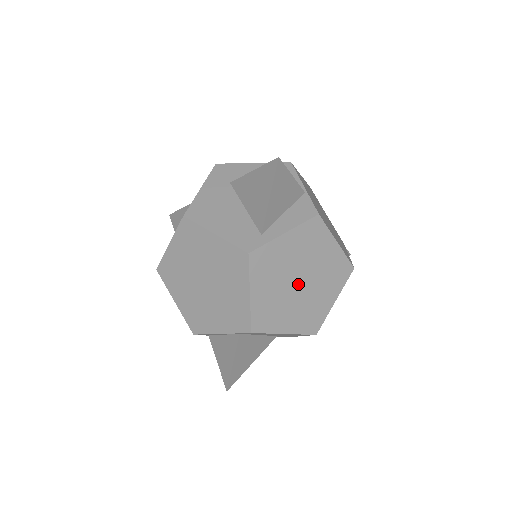
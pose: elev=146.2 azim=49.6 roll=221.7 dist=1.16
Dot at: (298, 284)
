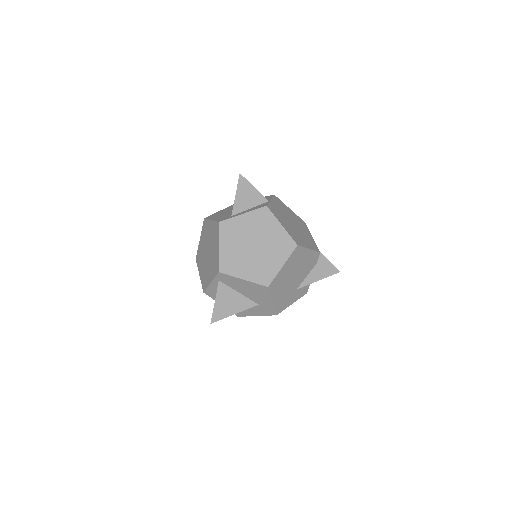
Dot at: (253, 247)
